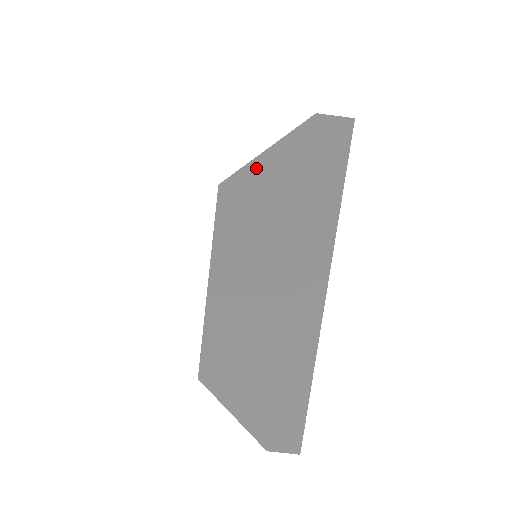
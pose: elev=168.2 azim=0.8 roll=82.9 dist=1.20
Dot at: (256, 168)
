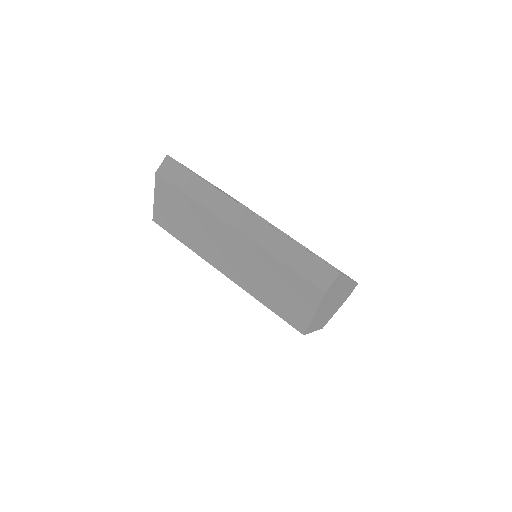
Dot at: (313, 319)
